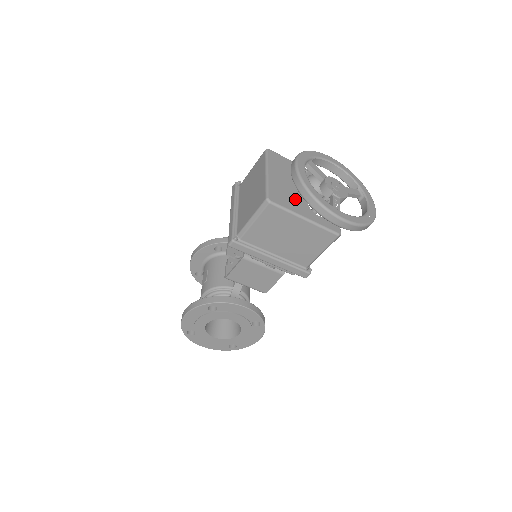
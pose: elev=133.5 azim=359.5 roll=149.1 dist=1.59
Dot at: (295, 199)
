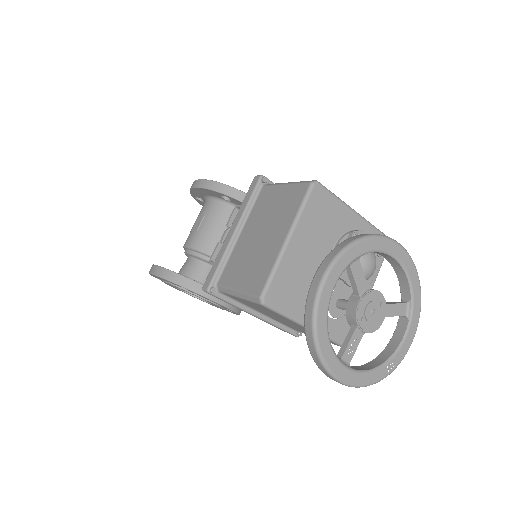
Dot at: occluded
